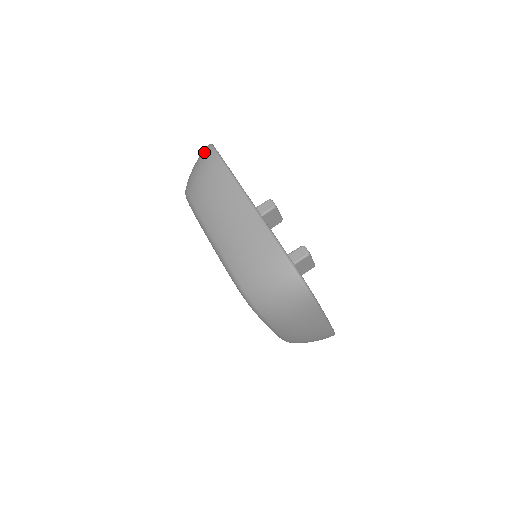
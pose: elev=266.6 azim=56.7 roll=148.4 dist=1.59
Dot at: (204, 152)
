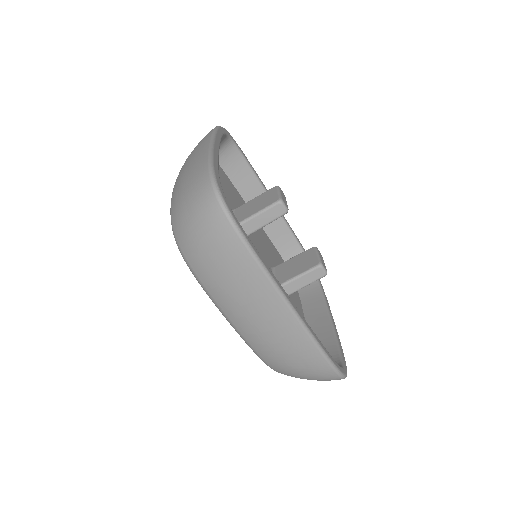
Dot at: (214, 220)
